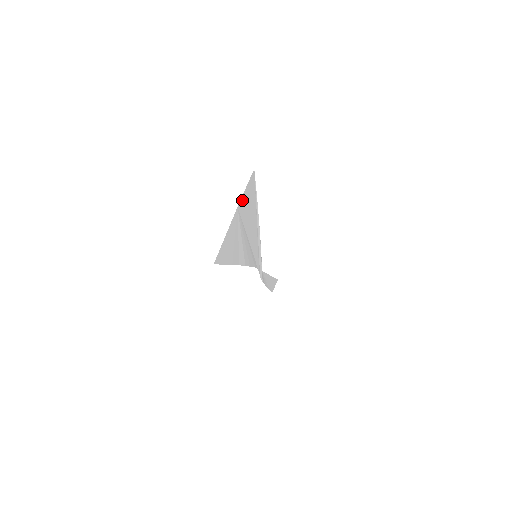
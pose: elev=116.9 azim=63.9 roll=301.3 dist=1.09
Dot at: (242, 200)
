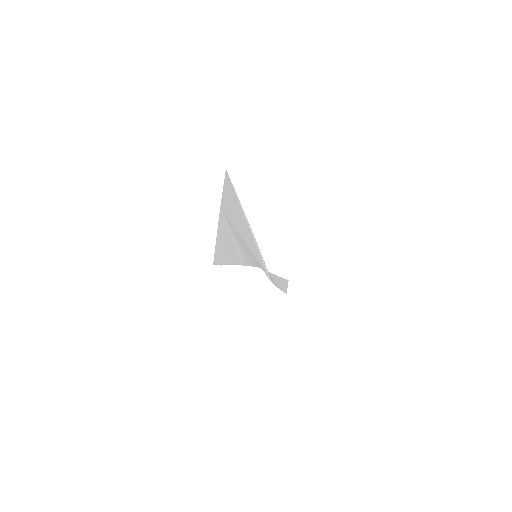
Dot at: (223, 200)
